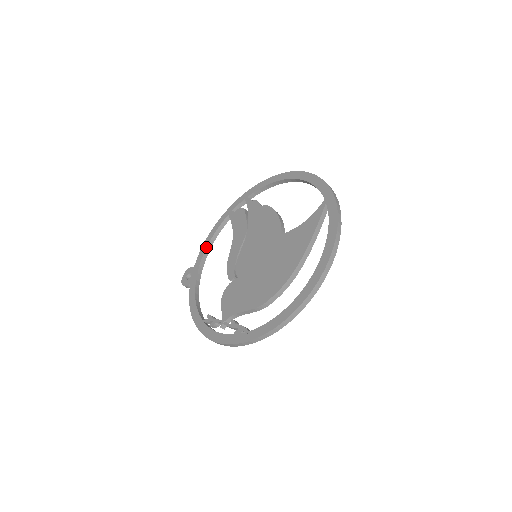
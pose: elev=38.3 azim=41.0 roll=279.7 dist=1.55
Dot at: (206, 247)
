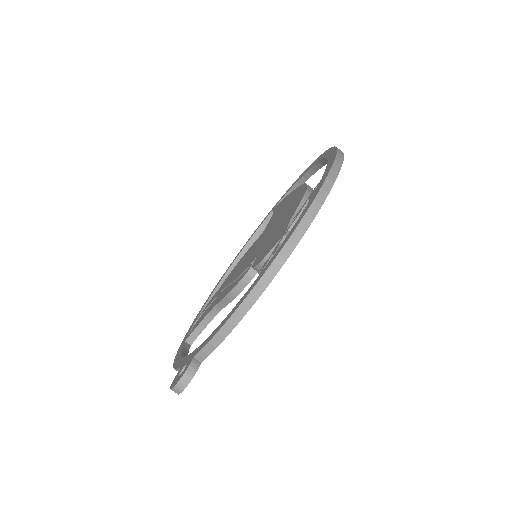
Dot at: (181, 357)
